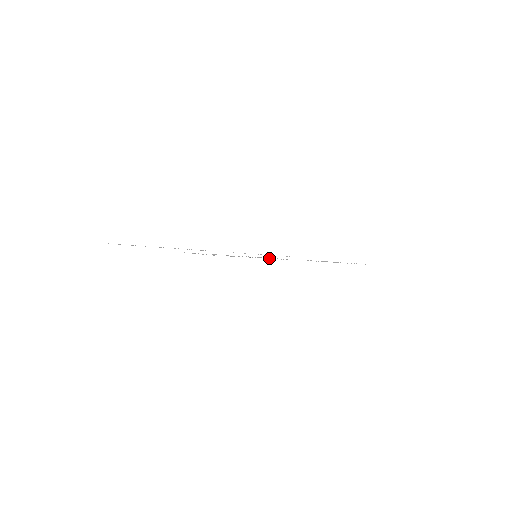
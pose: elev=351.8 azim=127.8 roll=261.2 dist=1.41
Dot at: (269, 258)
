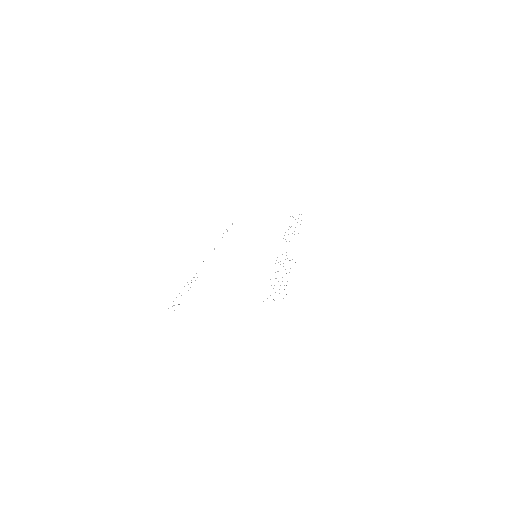
Dot at: occluded
